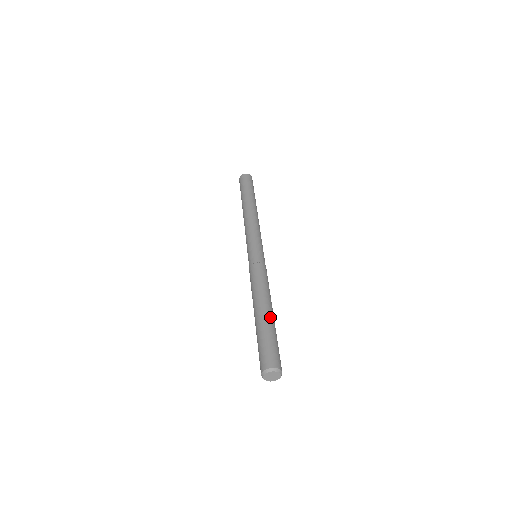
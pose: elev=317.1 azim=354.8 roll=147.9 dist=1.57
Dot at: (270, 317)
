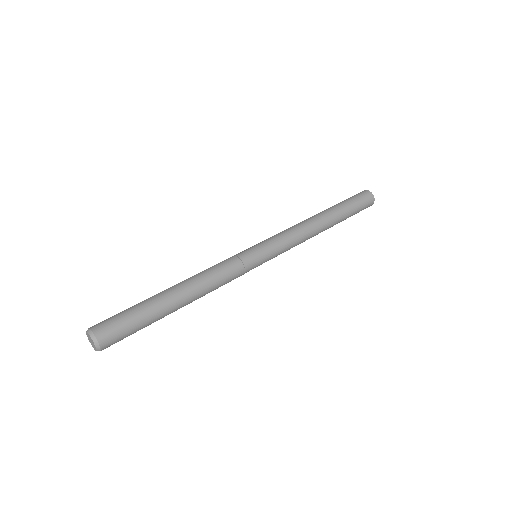
Dot at: (164, 298)
